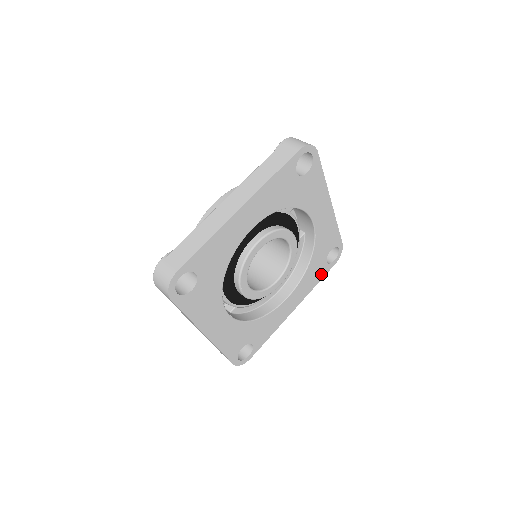
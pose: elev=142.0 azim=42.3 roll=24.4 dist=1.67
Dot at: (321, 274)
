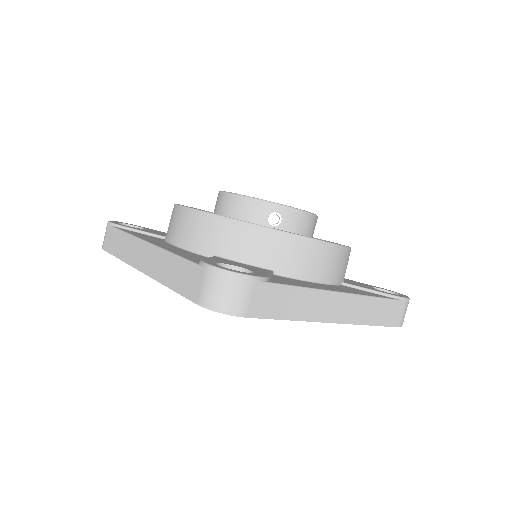
Dot at: occluded
